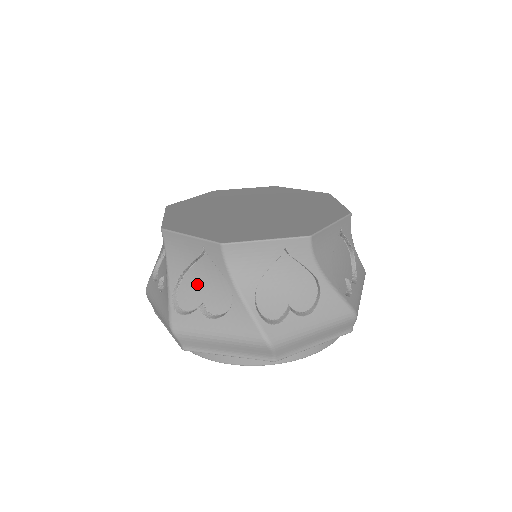
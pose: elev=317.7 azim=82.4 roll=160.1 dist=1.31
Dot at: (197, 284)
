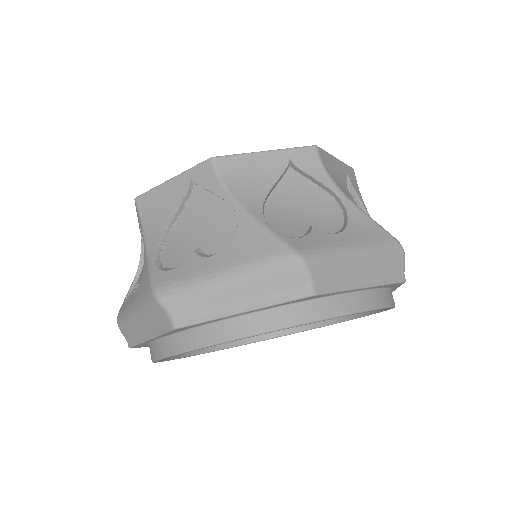
Dot at: (288, 210)
